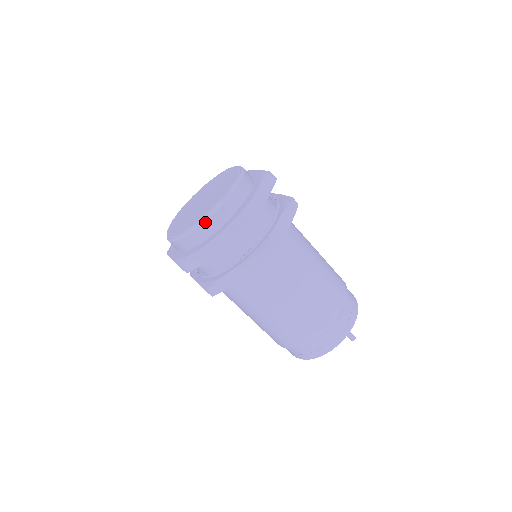
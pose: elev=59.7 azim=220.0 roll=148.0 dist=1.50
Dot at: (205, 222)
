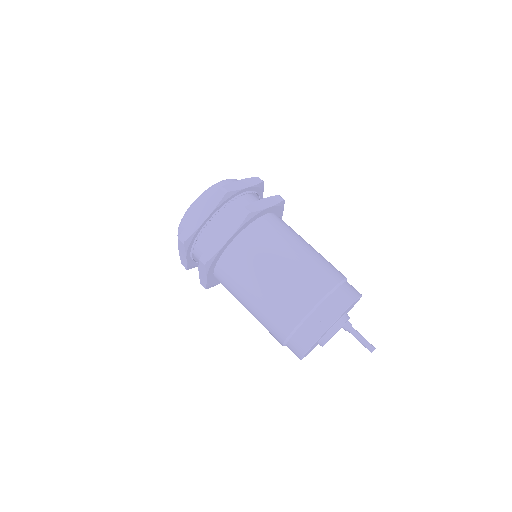
Dot at: (199, 199)
